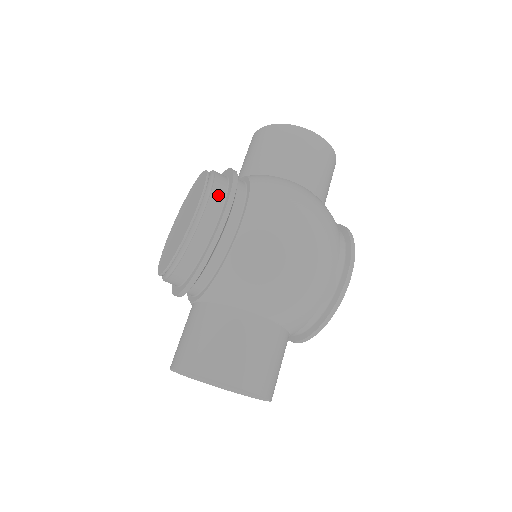
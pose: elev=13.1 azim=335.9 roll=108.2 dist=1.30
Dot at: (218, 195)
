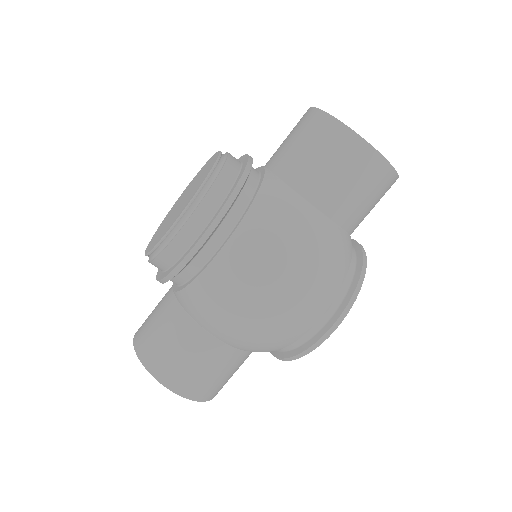
Dot at: (206, 210)
